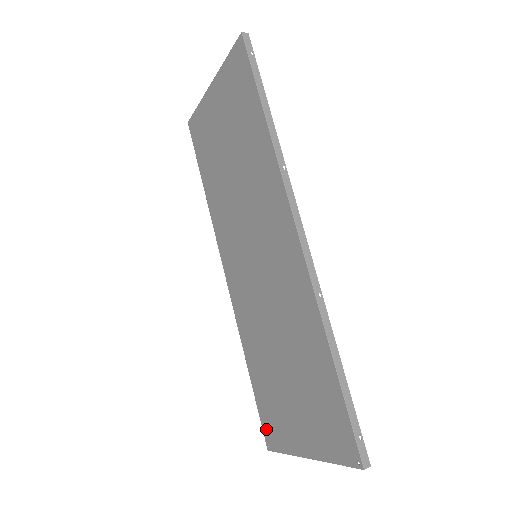
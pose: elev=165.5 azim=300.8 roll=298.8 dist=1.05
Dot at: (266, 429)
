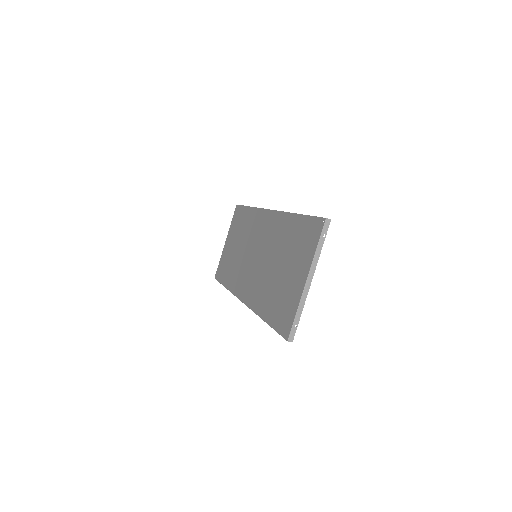
Dot at: (282, 328)
